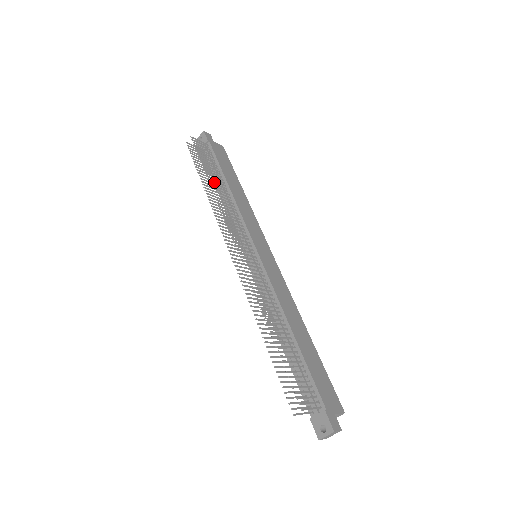
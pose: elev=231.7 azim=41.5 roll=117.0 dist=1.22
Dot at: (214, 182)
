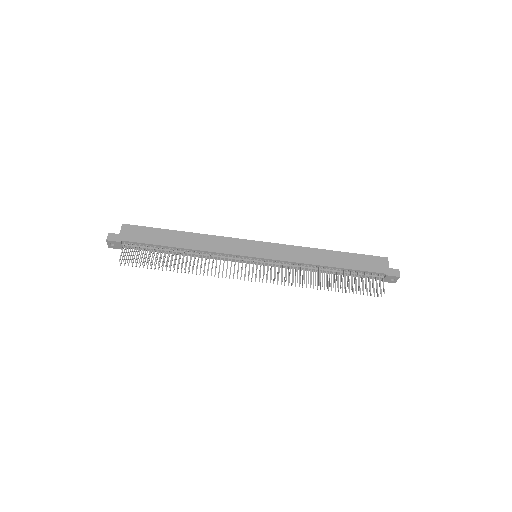
Dot at: (169, 255)
